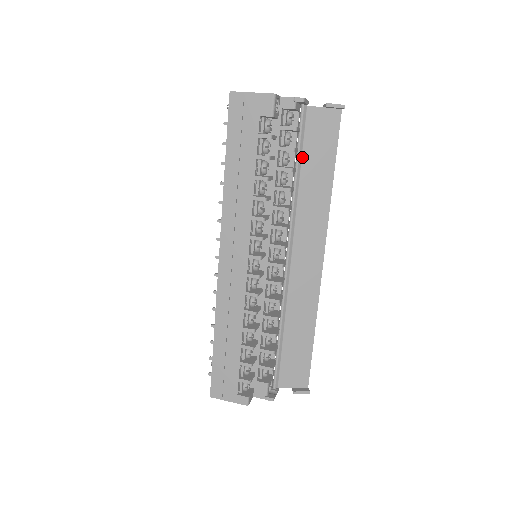
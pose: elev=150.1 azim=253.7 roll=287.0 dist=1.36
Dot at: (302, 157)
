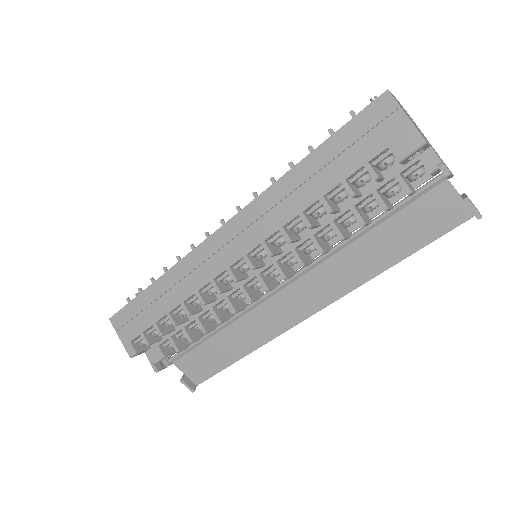
Dot at: (388, 219)
